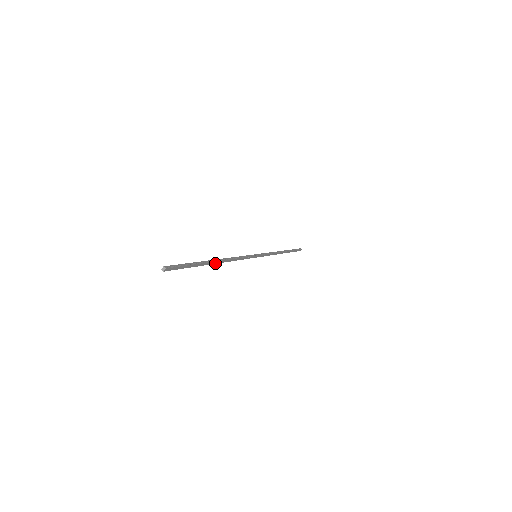
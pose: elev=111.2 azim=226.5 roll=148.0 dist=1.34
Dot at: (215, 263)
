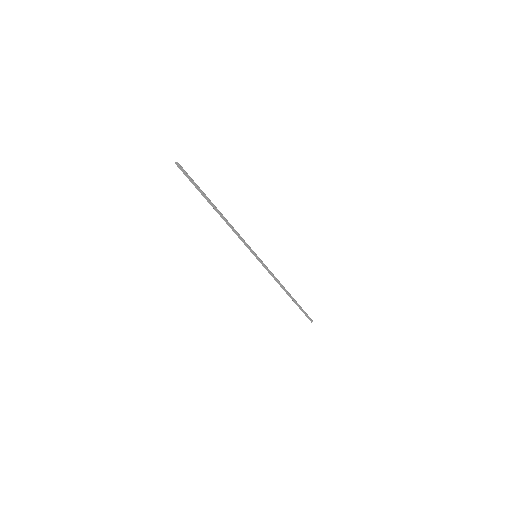
Dot at: (215, 210)
